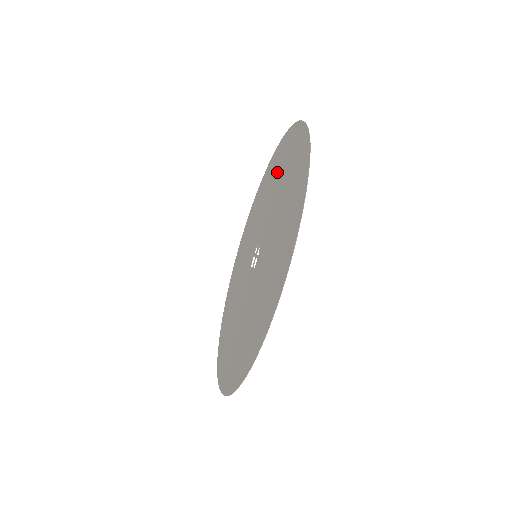
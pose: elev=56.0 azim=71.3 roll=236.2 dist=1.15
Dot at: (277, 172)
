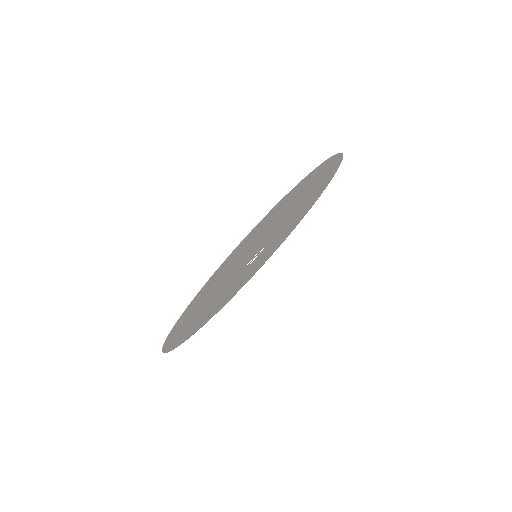
Dot at: occluded
